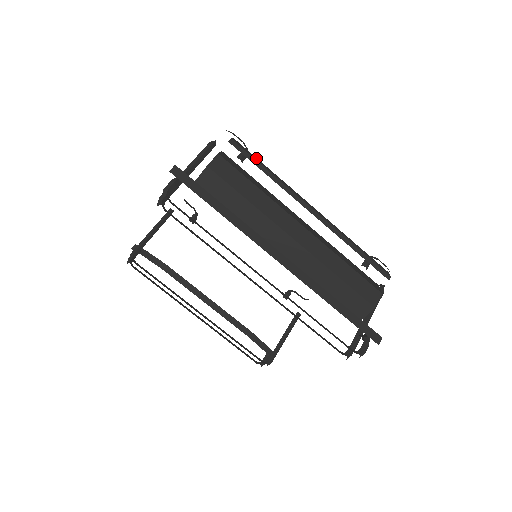
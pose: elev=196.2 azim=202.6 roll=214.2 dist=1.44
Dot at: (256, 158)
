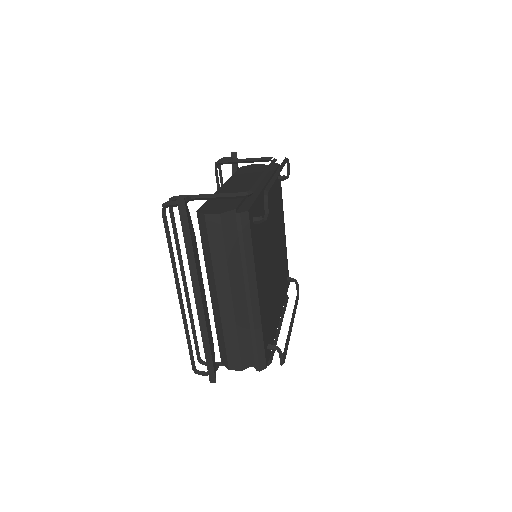
Dot at: (249, 236)
